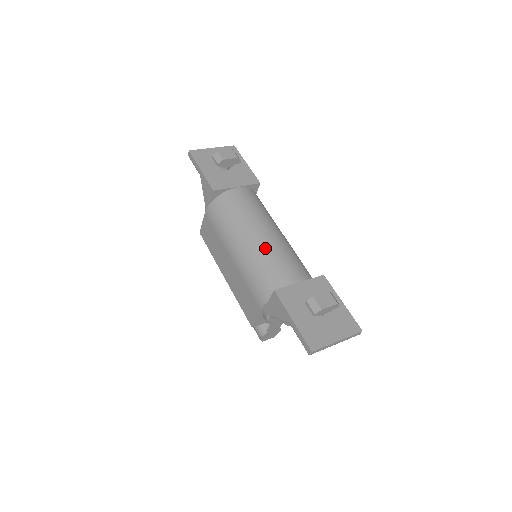
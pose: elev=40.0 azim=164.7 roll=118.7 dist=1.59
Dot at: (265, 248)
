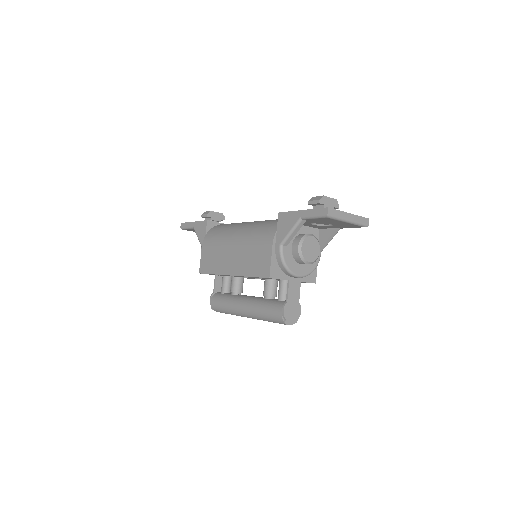
Dot at: (261, 221)
